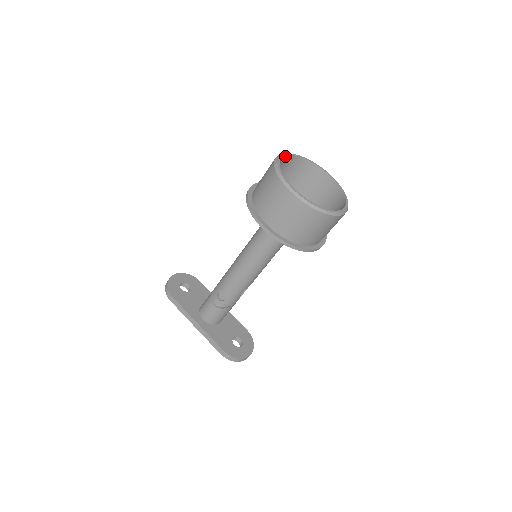
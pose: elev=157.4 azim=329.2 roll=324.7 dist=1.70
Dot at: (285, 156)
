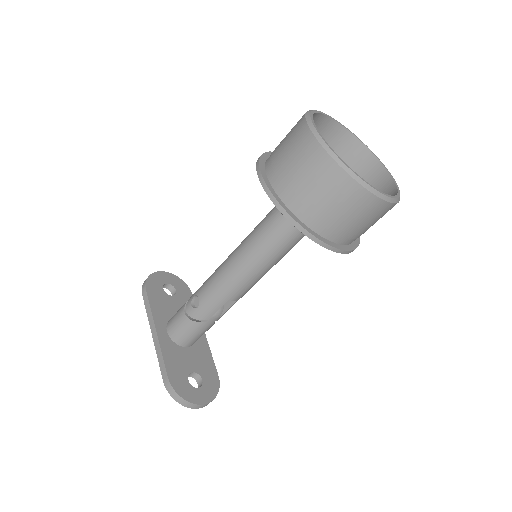
Dot at: (332, 121)
